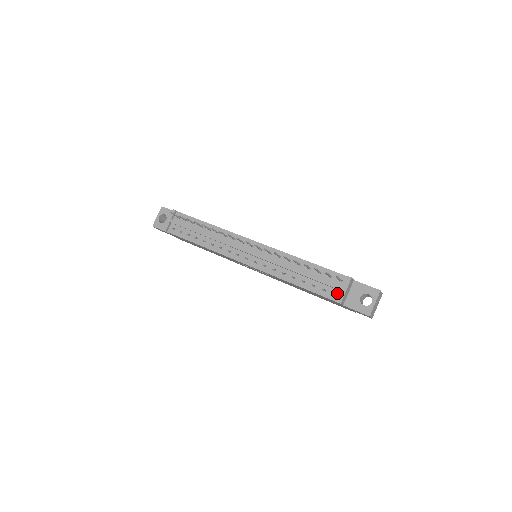
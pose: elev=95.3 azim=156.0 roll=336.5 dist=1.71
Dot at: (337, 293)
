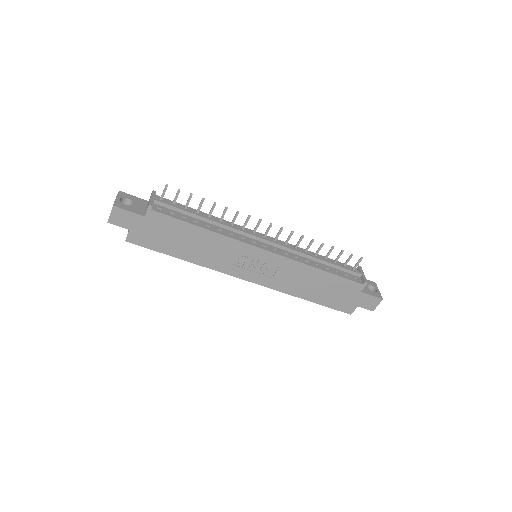
Dot at: (357, 278)
